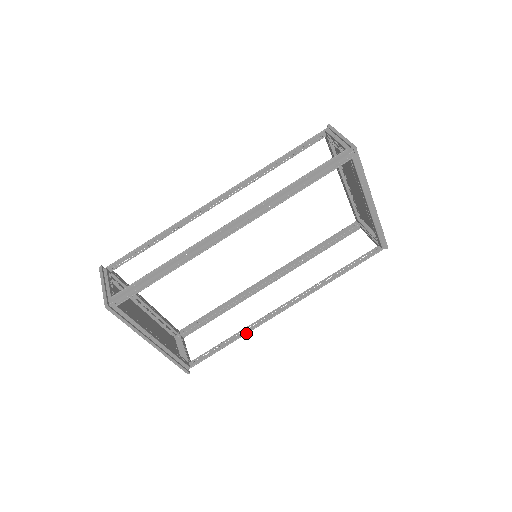
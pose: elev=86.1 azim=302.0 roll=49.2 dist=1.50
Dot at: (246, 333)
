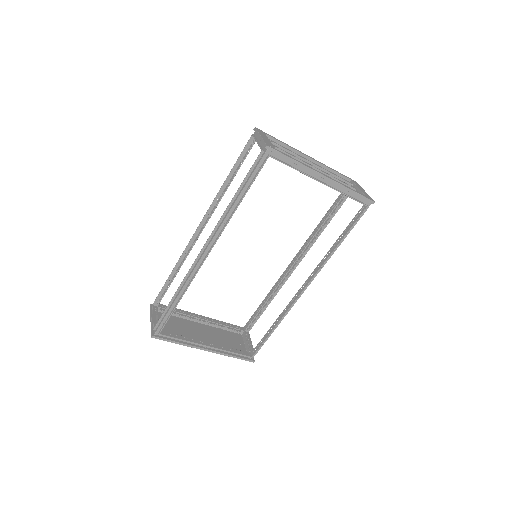
Dot at: (282, 318)
